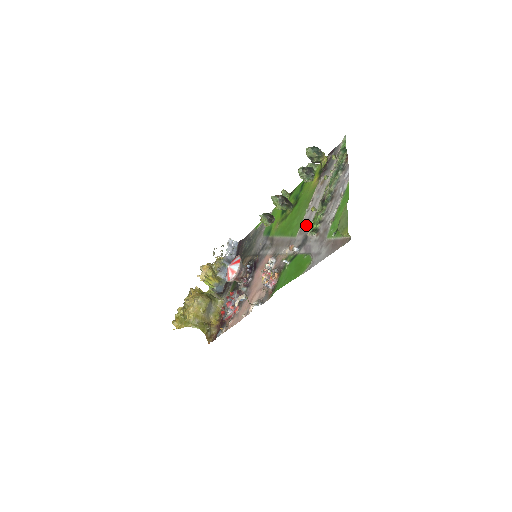
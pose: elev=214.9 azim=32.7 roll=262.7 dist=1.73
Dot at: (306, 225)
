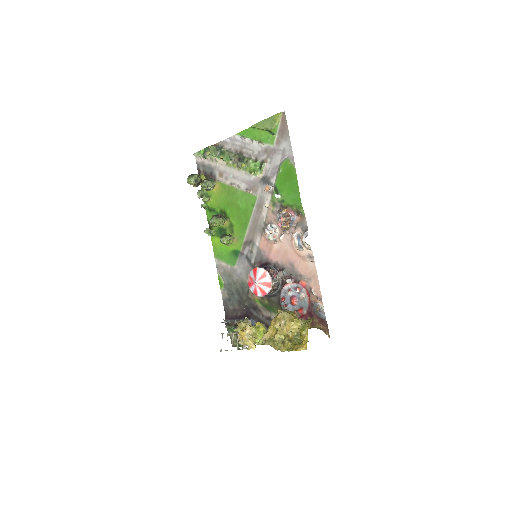
Dot at: (251, 184)
